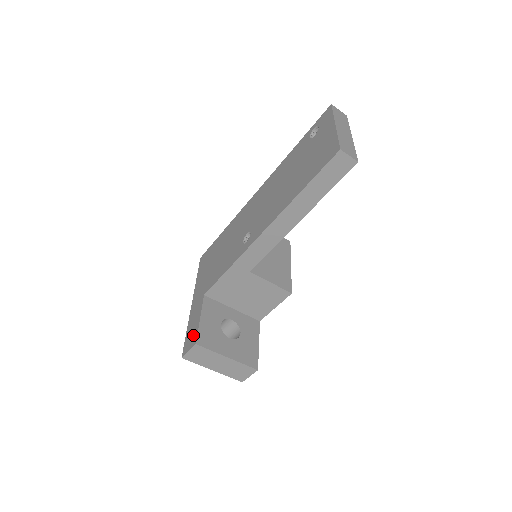
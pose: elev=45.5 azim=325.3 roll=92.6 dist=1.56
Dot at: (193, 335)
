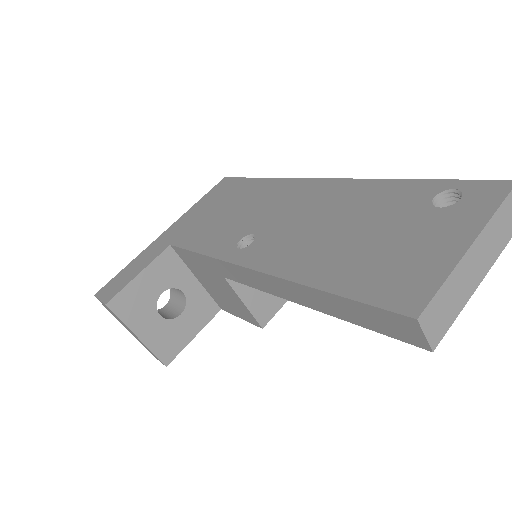
Dot at: (118, 286)
